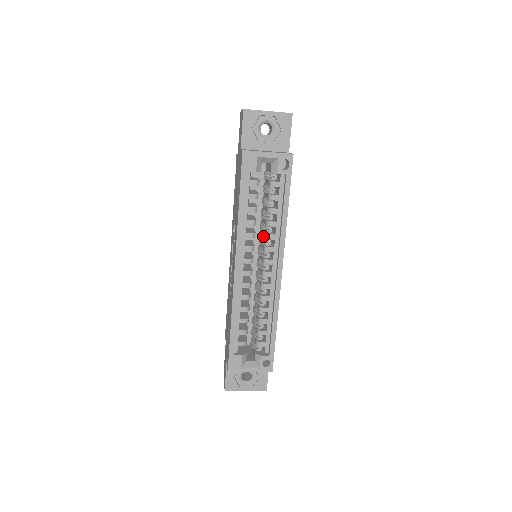
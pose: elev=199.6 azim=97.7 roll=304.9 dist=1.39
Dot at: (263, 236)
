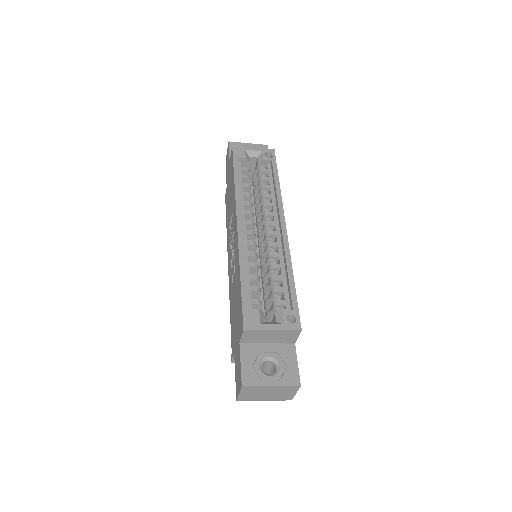
Dot at: occluded
